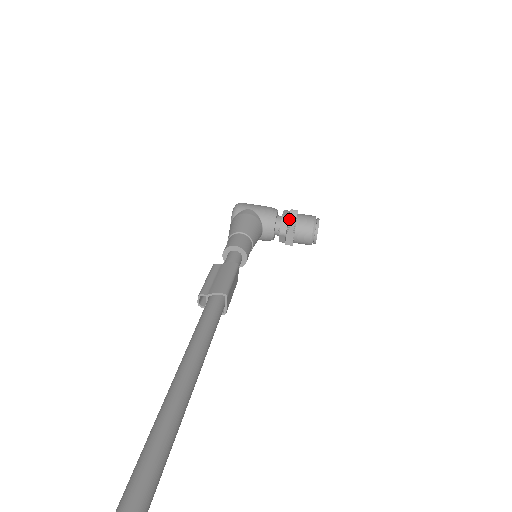
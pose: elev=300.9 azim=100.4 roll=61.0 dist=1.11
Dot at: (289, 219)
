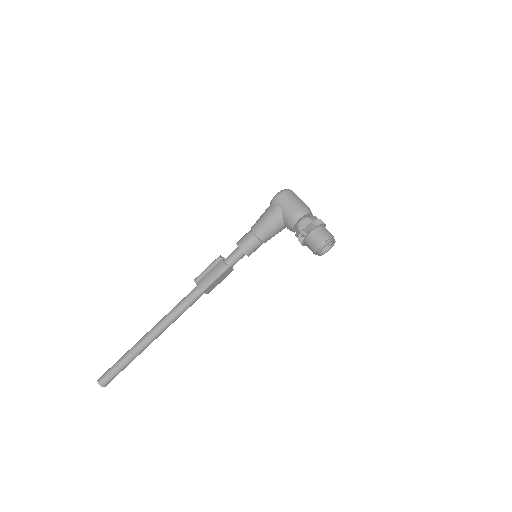
Dot at: (300, 234)
